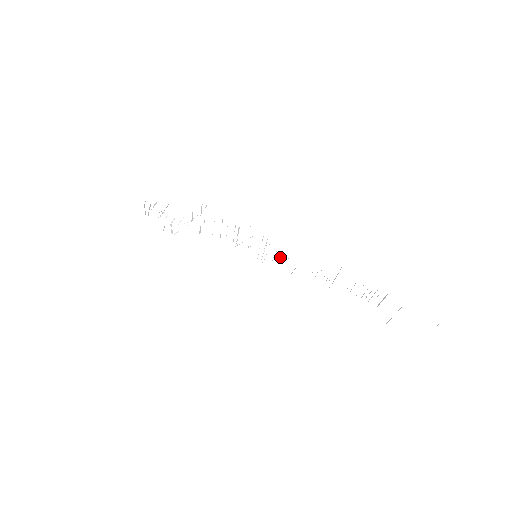
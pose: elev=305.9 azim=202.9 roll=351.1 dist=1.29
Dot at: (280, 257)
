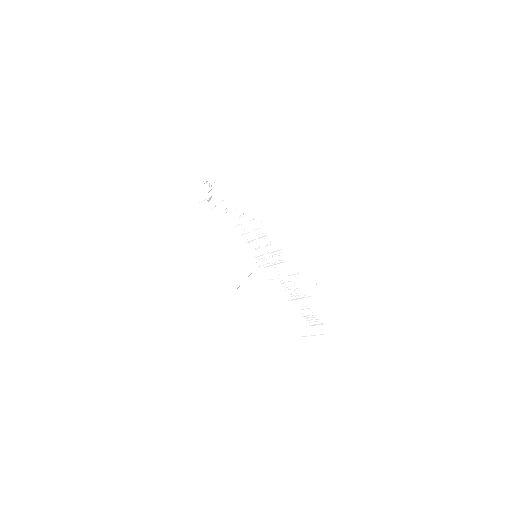
Dot at: (275, 267)
